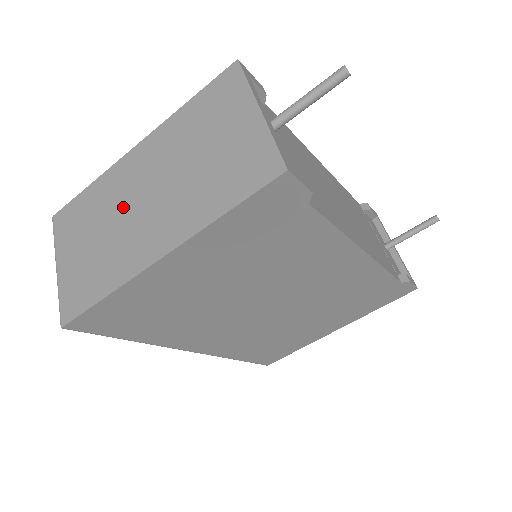
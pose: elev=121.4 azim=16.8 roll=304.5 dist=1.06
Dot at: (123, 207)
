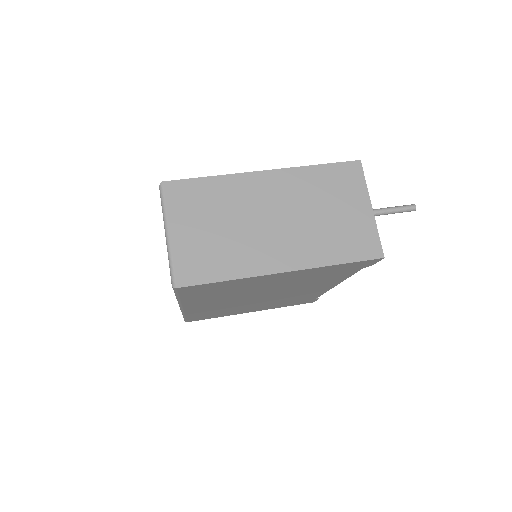
Dot at: (250, 216)
